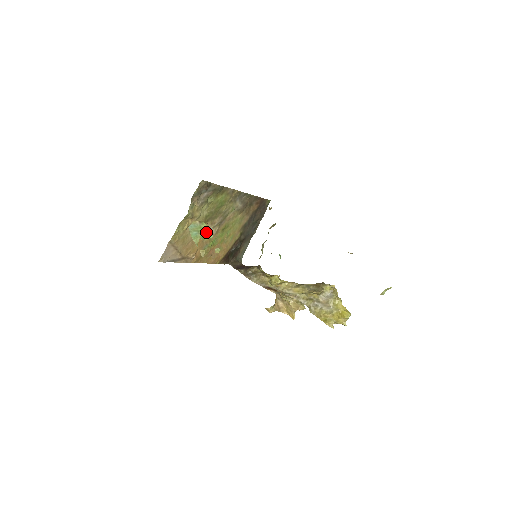
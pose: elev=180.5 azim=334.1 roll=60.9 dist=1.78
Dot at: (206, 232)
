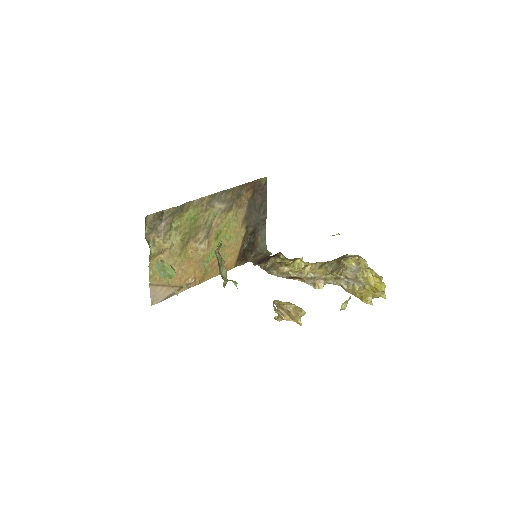
Dot at: (169, 270)
